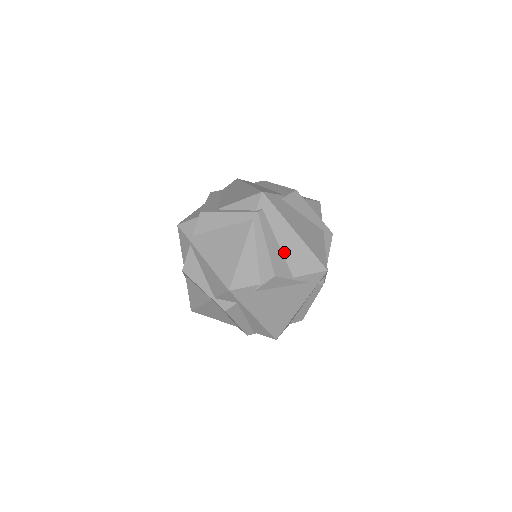
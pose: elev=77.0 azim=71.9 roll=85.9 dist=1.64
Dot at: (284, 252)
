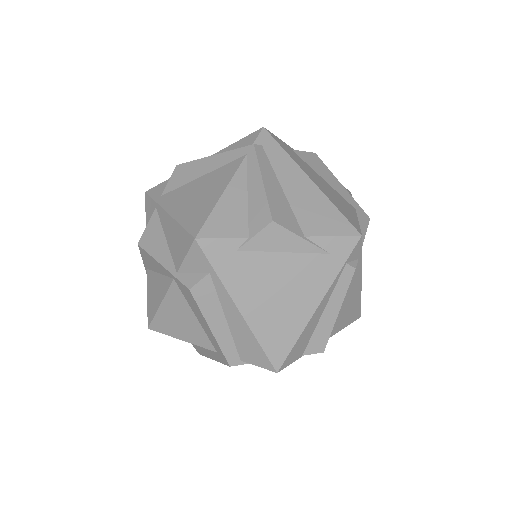
Dot at: (291, 201)
